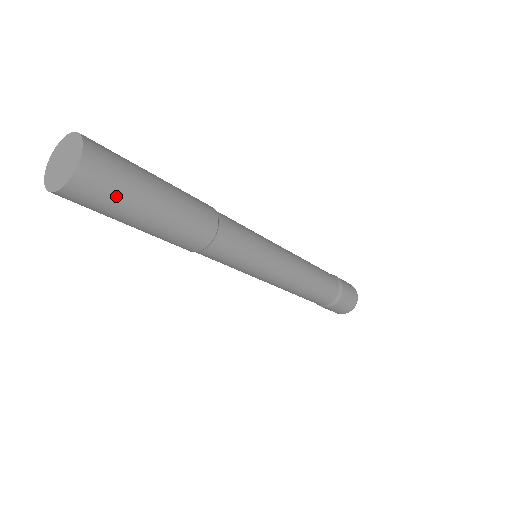
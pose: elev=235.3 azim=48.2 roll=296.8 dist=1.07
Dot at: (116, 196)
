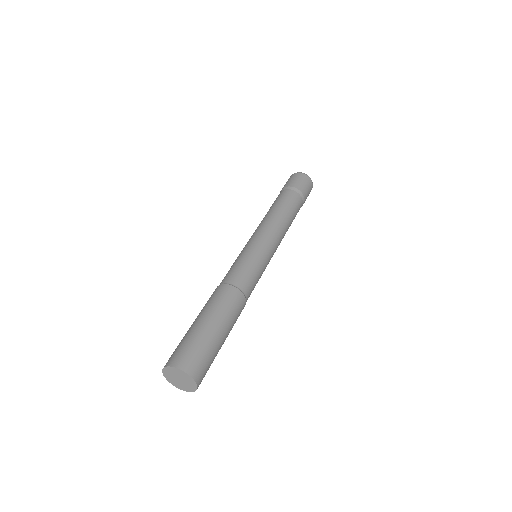
Dot at: (211, 361)
